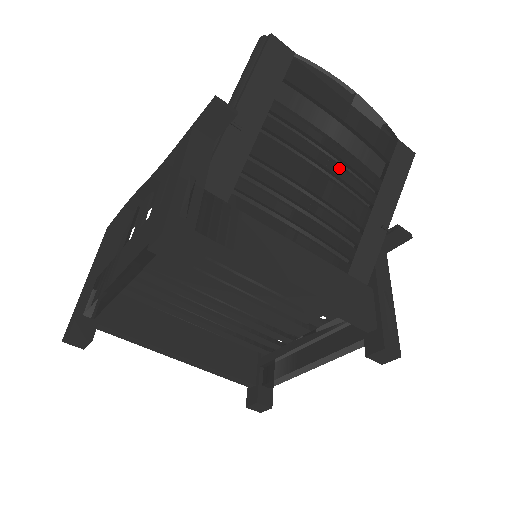
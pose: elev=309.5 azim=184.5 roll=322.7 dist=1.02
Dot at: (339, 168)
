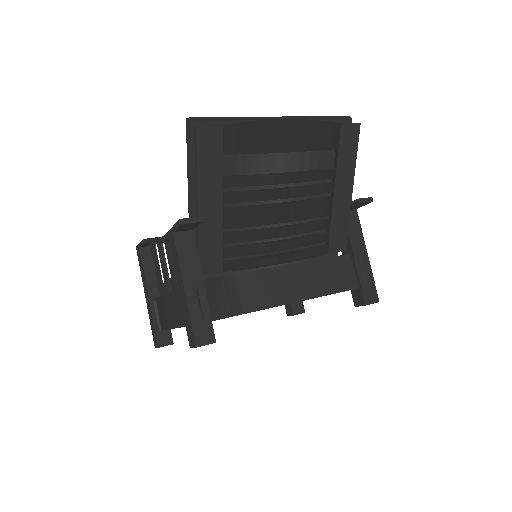
Dot at: (295, 191)
